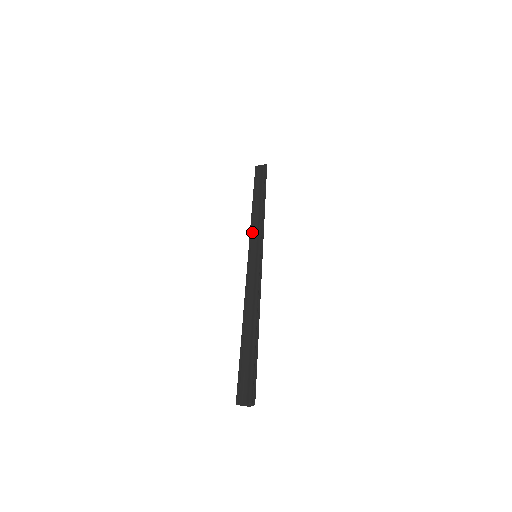
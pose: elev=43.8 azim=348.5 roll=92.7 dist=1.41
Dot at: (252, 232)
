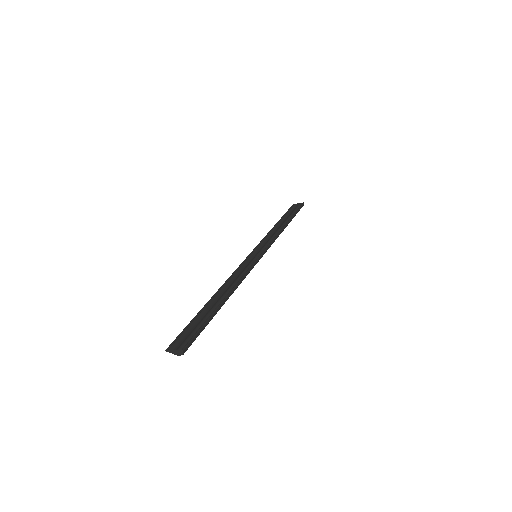
Dot at: (262, 241)
